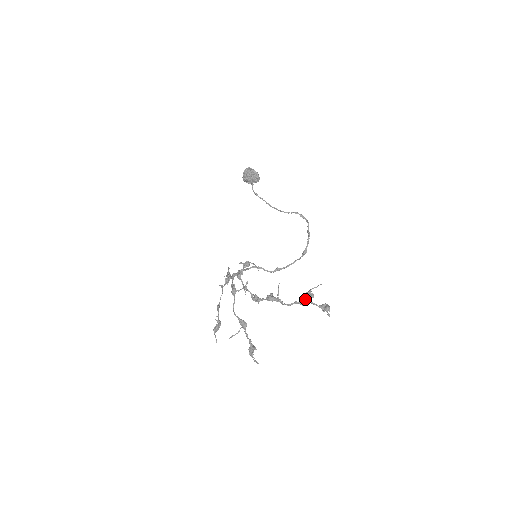
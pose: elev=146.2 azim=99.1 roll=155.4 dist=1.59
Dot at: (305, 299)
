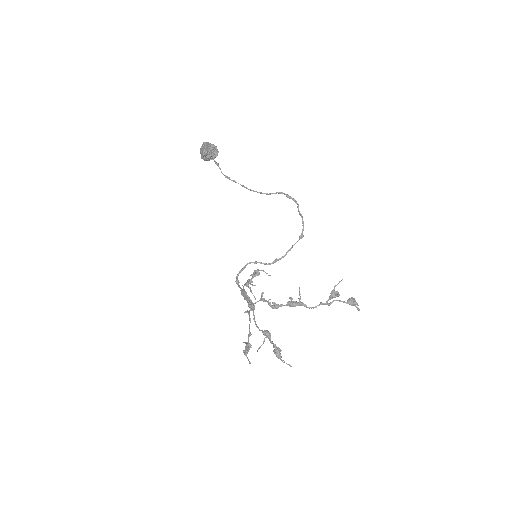
Dot at: occluded
